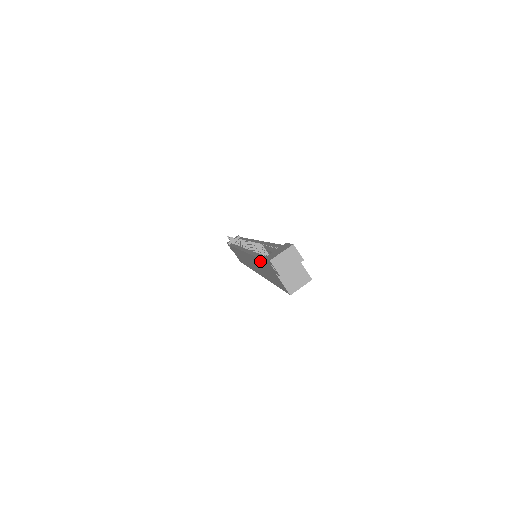
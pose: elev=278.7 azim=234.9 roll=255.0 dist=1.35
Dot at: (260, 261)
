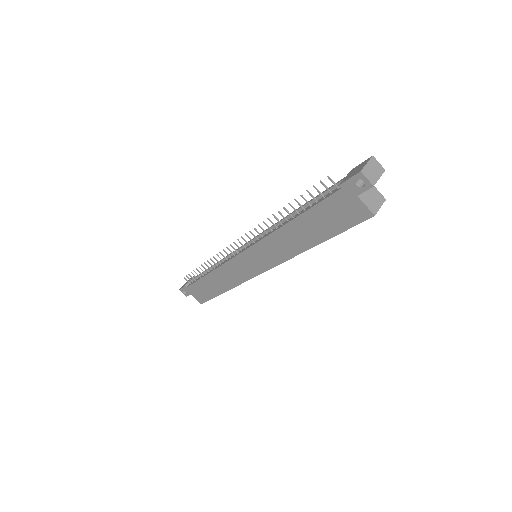
Dot at: (311, 213)
